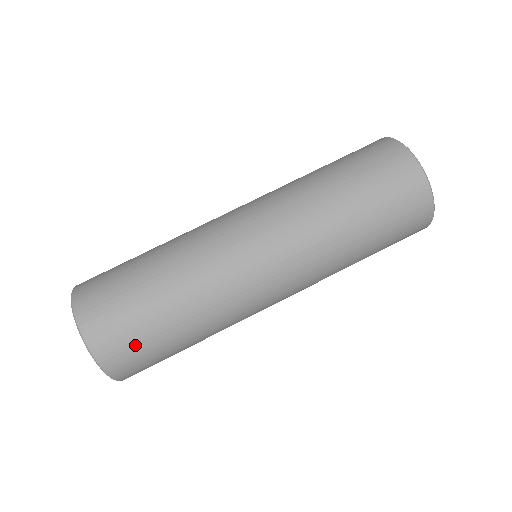
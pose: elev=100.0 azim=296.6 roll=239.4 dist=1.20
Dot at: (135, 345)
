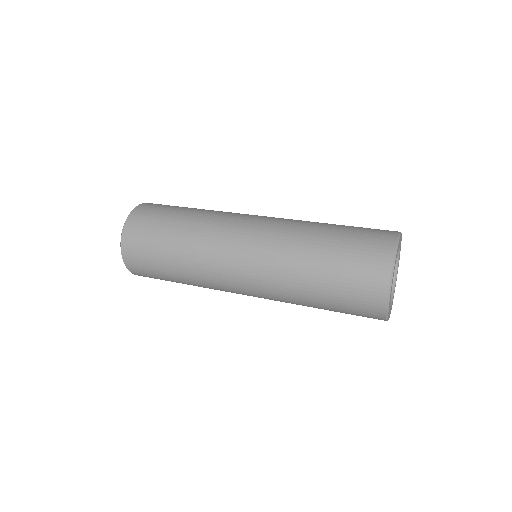
Dot at: (159, 209)
